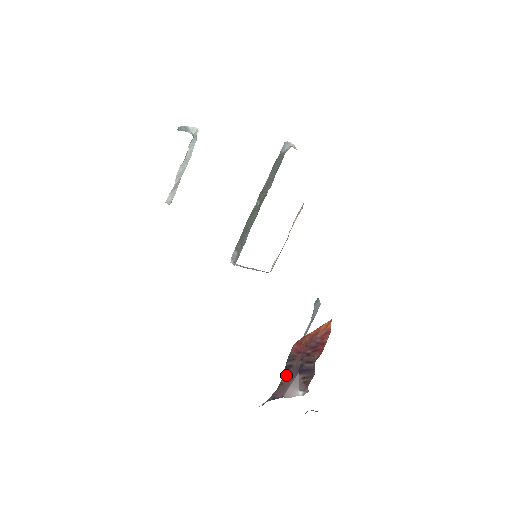
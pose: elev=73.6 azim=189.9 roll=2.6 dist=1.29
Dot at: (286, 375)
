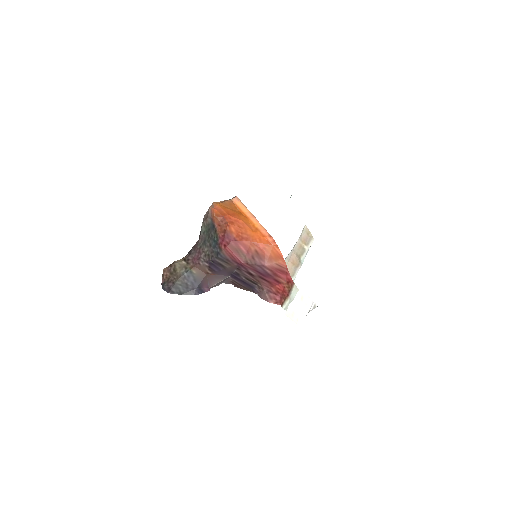
Dot at: (215, 270)
